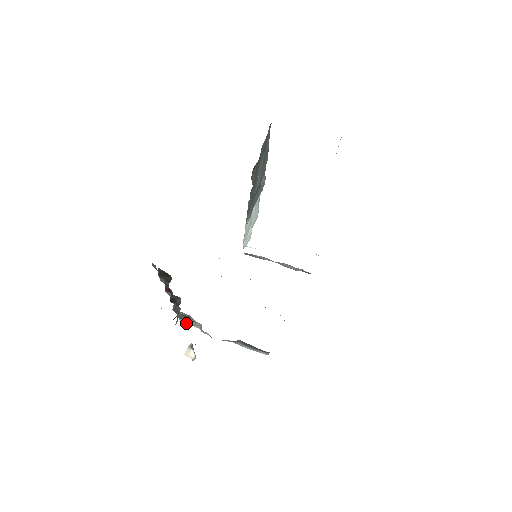
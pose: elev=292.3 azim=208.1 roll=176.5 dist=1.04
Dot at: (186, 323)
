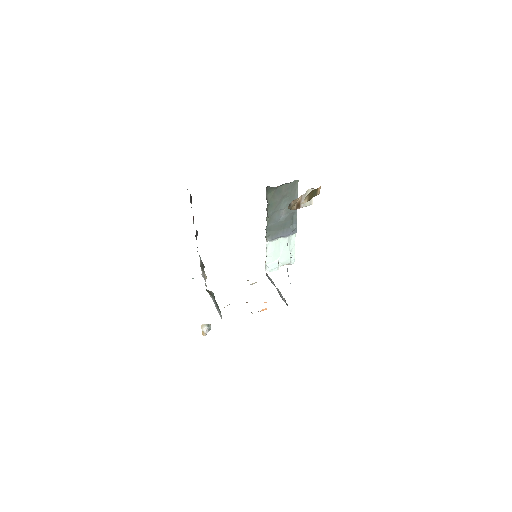
Dot at: (203, 276)
